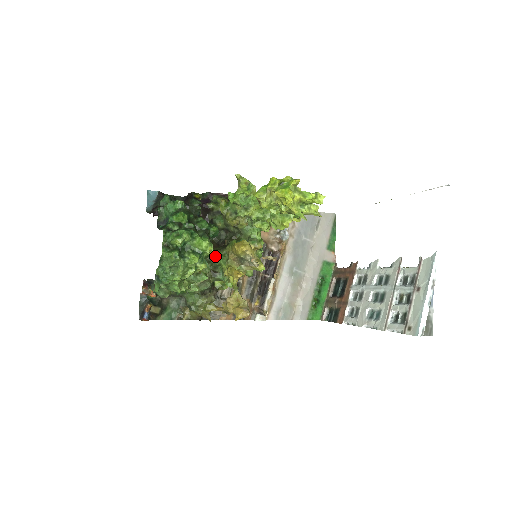
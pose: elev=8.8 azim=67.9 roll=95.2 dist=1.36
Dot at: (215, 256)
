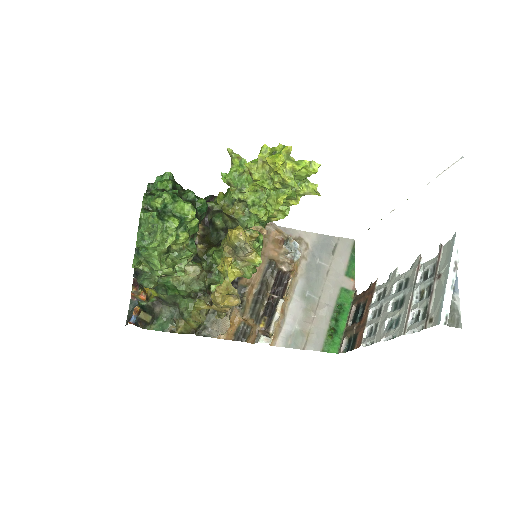
Dot at: (211, 253)
